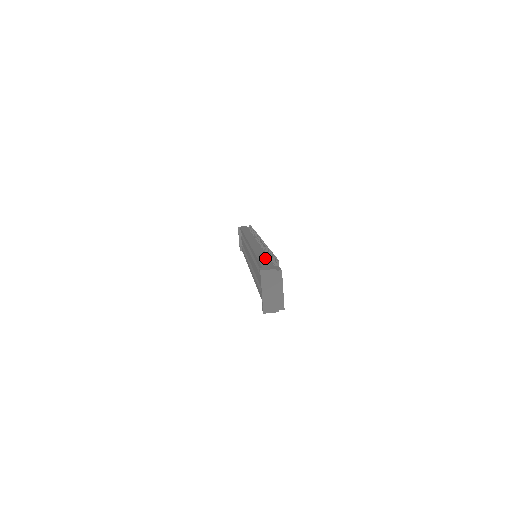
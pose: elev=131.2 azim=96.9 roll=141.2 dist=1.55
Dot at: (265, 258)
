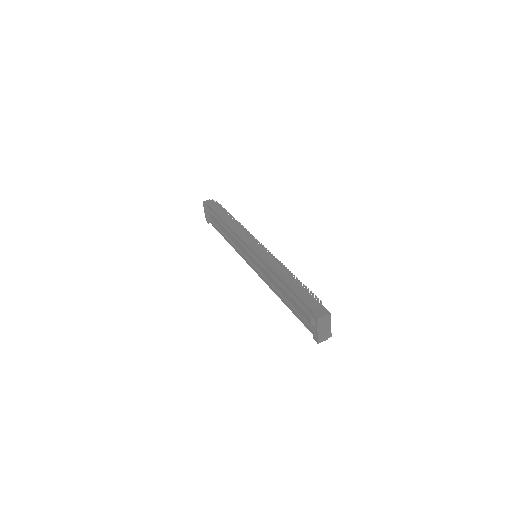
Dot at: (300, 291)
